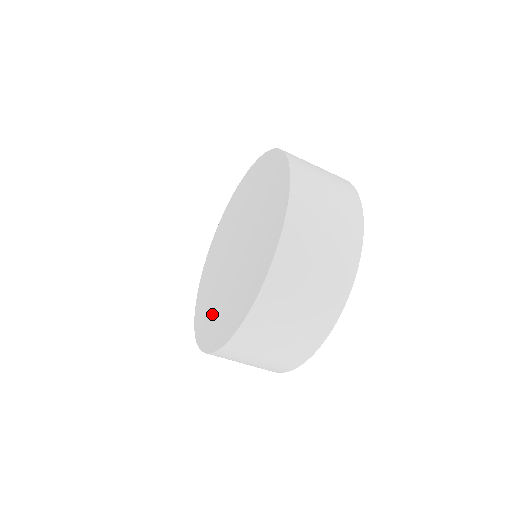
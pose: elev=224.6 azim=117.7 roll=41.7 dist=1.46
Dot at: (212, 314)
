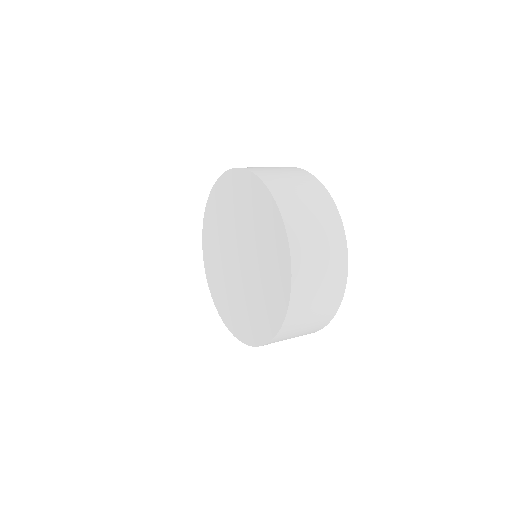
Dot at: (223, 293)
